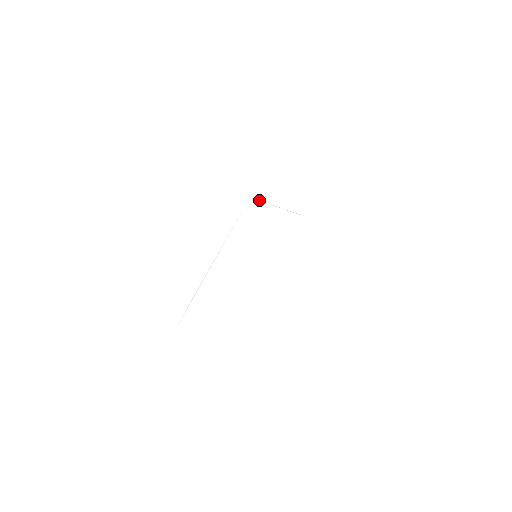
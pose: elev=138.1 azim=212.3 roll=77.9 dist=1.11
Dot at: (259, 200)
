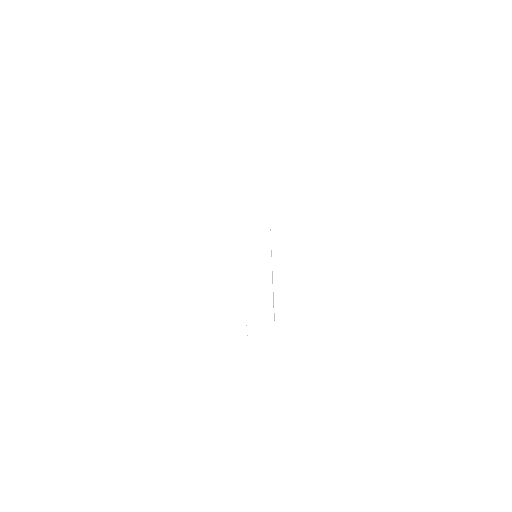
Dot at: occluded
